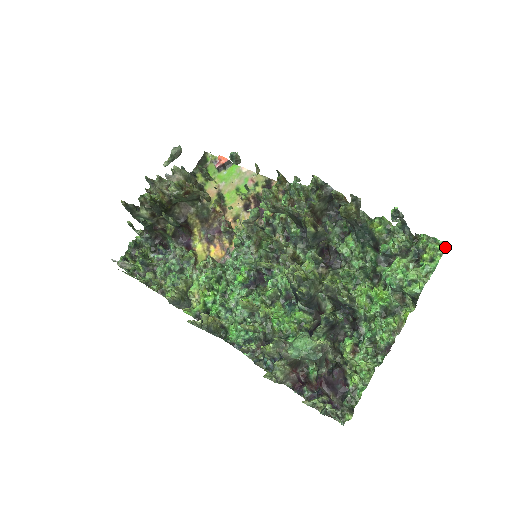
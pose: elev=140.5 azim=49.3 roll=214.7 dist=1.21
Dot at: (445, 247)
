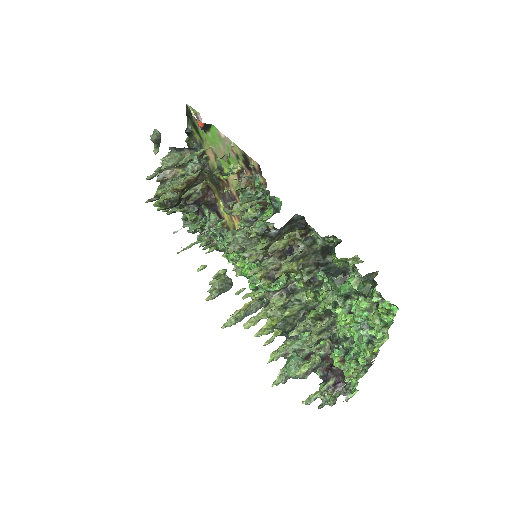
Dot at: (396, 309)
